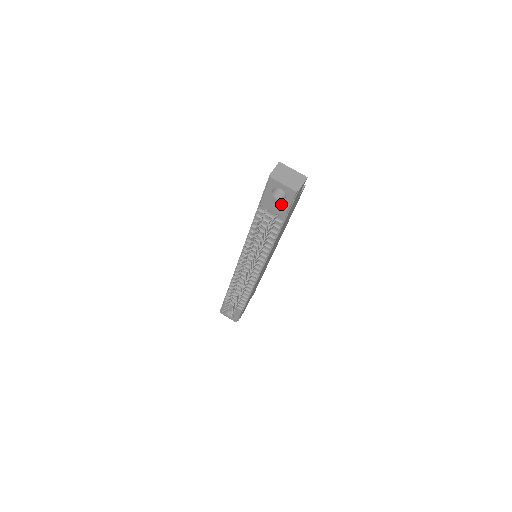
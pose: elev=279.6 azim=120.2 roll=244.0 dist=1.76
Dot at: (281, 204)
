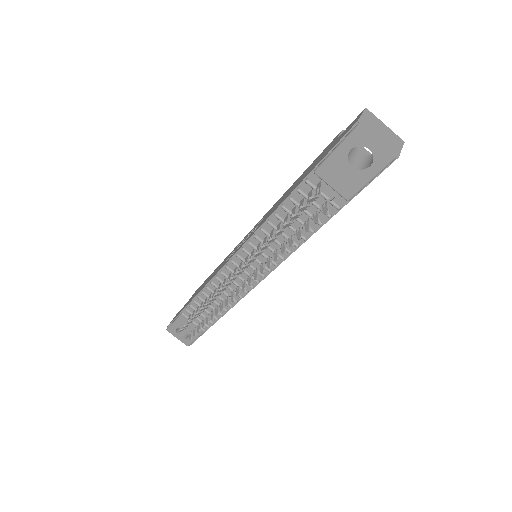
Dot at: (355, 176)
